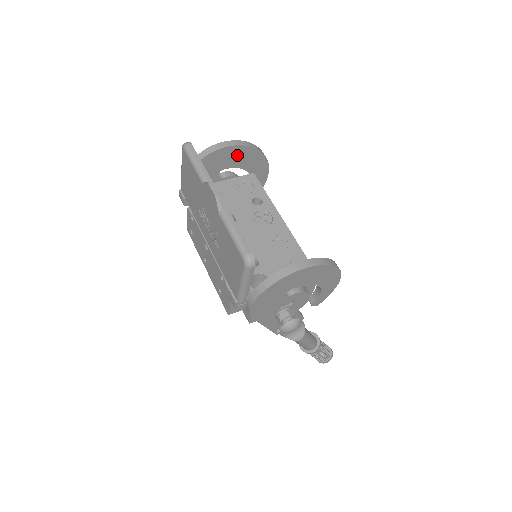
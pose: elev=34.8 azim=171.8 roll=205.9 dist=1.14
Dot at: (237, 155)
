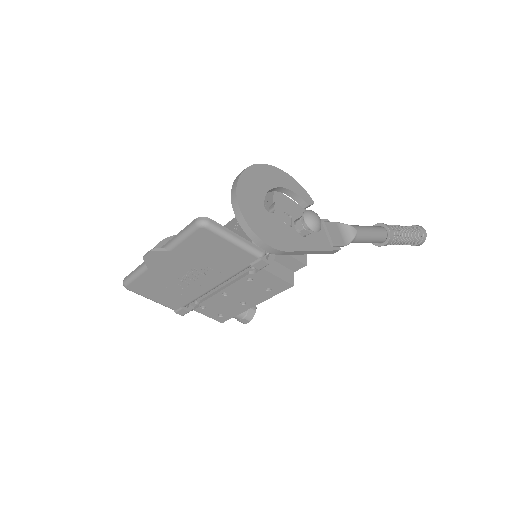
Dot at: occluded
